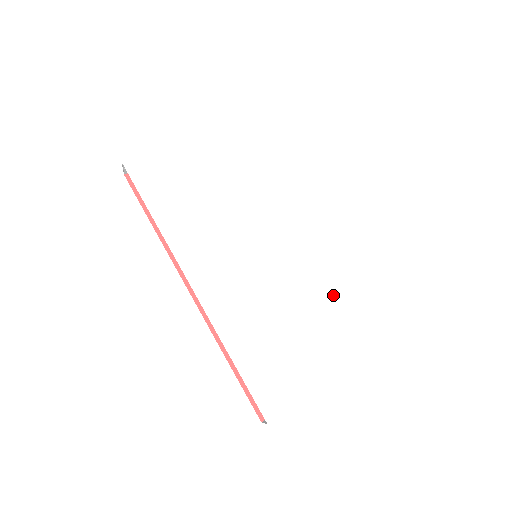
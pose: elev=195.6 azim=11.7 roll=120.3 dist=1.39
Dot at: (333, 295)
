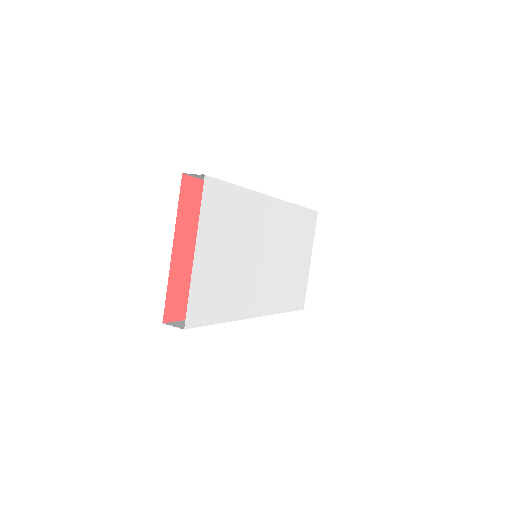
Dot at: (296, 227)
